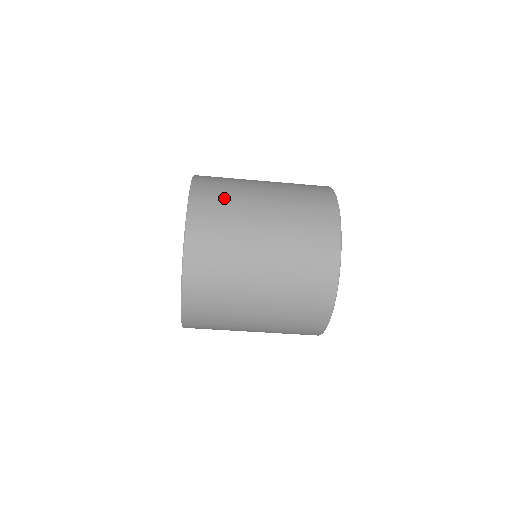
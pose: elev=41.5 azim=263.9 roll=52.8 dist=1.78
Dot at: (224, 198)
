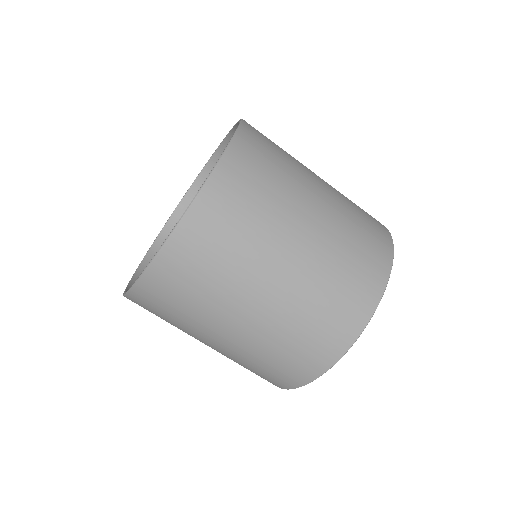
Dot at: (262, 189)
